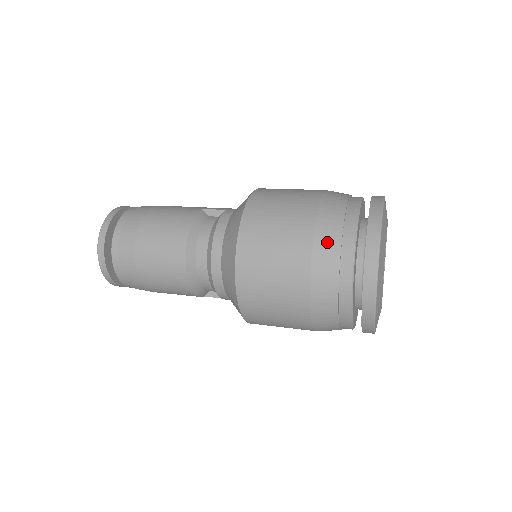
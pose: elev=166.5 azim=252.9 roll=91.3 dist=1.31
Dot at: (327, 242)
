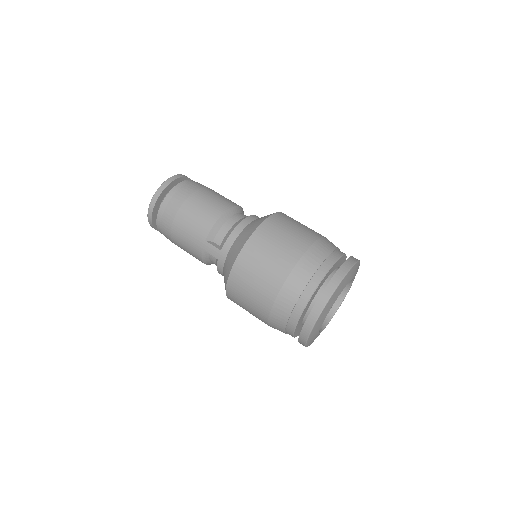
Dot at: occluded
